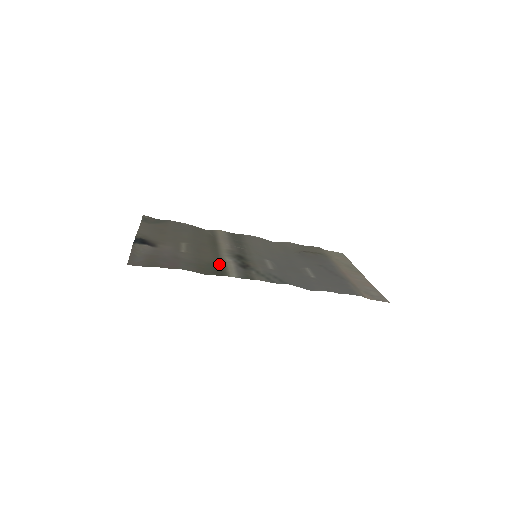
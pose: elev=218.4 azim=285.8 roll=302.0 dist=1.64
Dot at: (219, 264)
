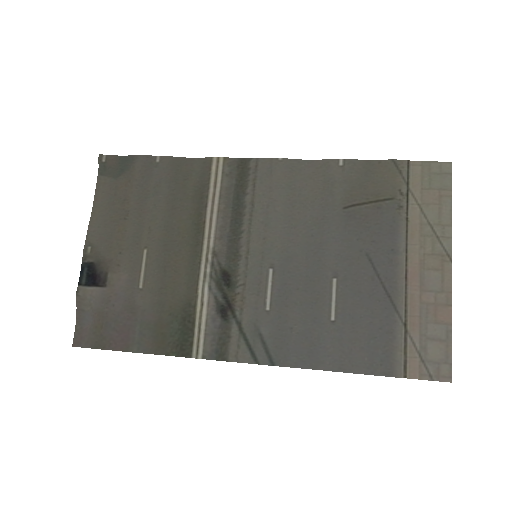
Dot at: (187, 314)
